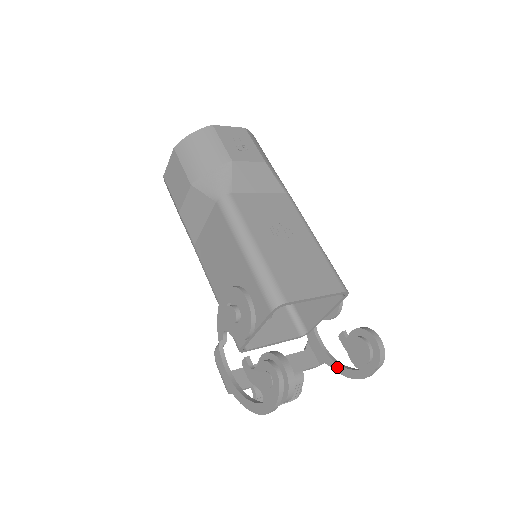
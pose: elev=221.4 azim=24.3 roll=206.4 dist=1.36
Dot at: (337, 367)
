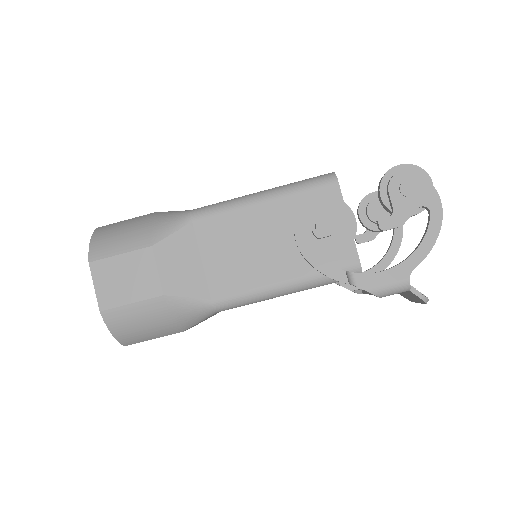
Dot at: (386, 260)
